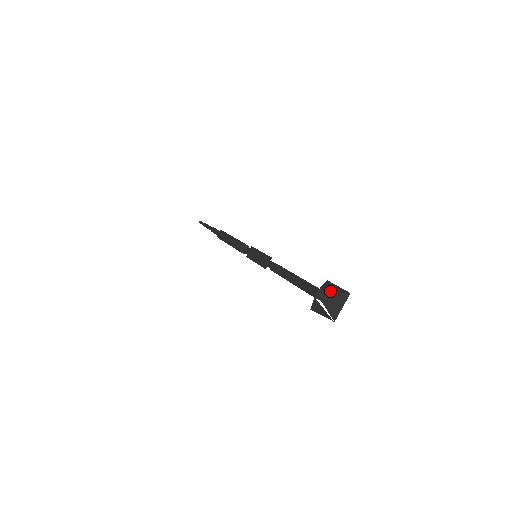
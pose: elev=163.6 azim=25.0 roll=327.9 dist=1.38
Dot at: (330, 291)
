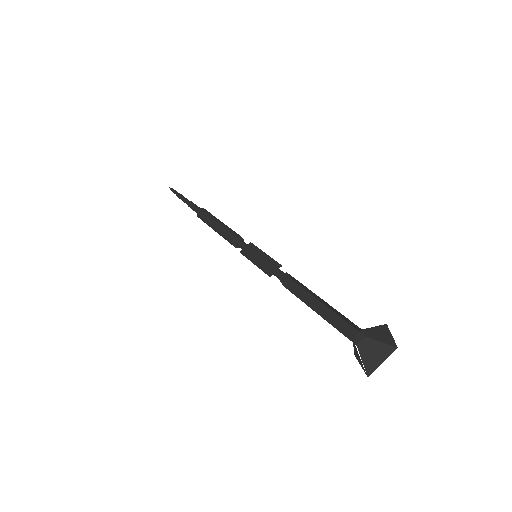
Dot at: (373, 336)
